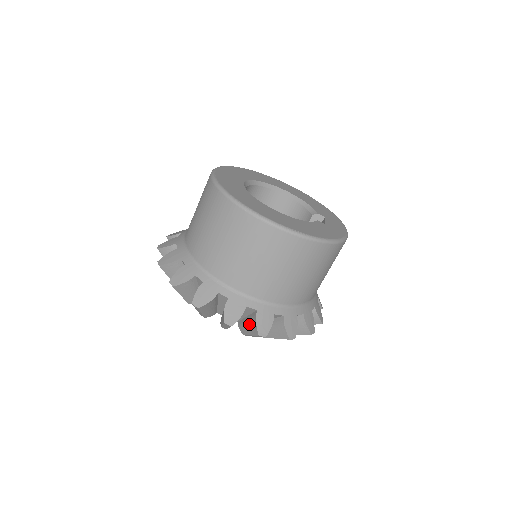
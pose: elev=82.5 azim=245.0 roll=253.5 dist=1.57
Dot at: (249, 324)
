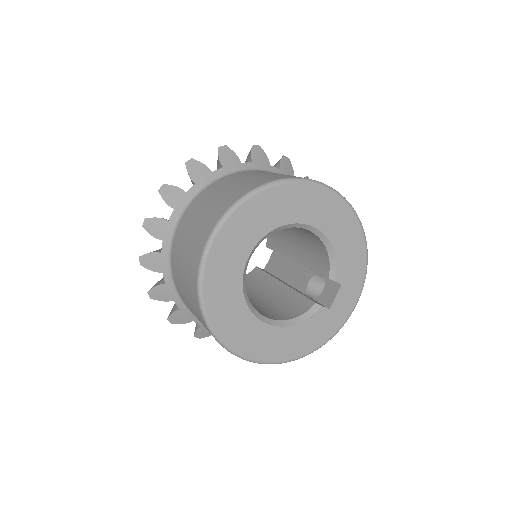
Dot at: occluded
